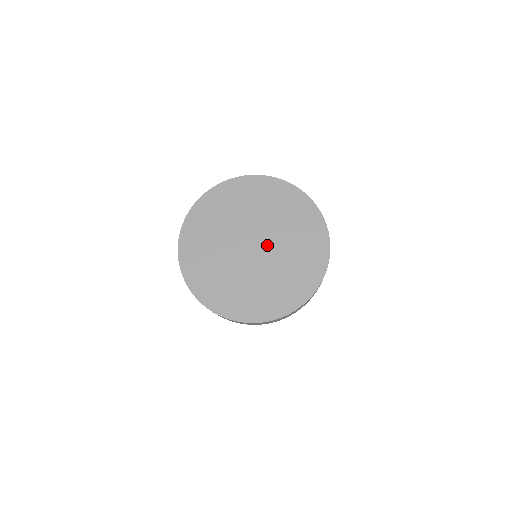
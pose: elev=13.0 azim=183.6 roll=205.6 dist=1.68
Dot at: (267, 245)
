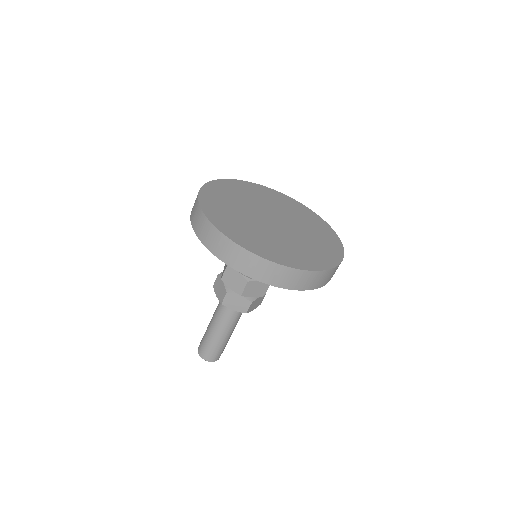
Dot at: (286, 225)
